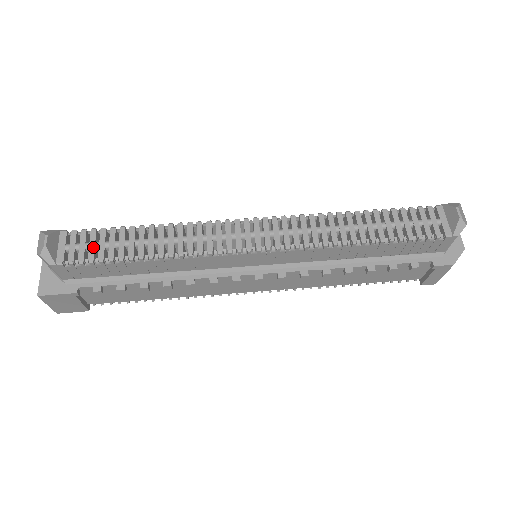
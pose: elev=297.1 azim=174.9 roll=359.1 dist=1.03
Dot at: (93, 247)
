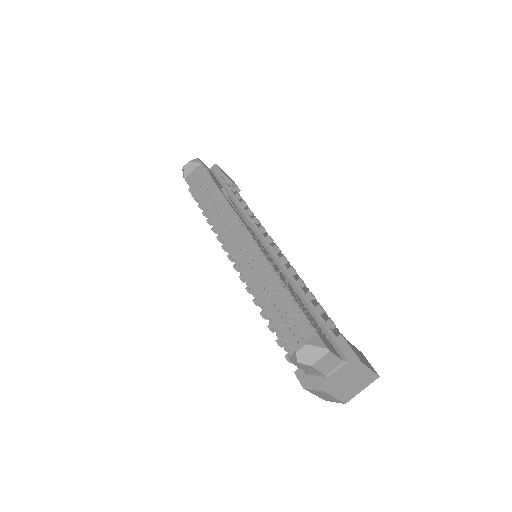
Dot at: (197, 182)
